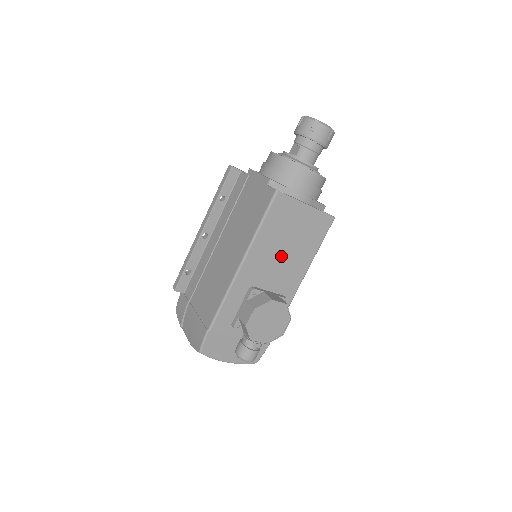
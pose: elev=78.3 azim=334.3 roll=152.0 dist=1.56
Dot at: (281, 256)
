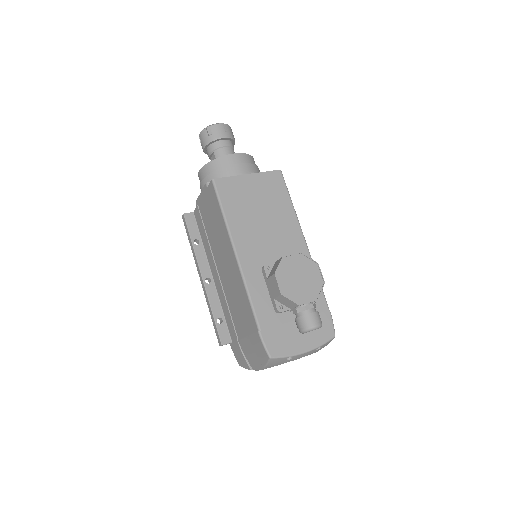
Dot at: (264, 226)
